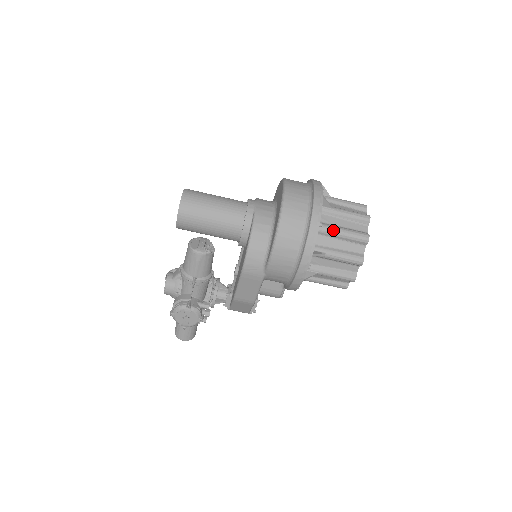
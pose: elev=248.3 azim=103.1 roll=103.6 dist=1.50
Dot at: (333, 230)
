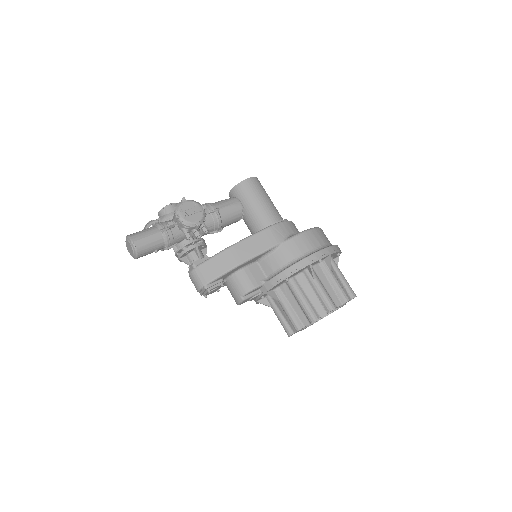
Dot at: (339, 269)
